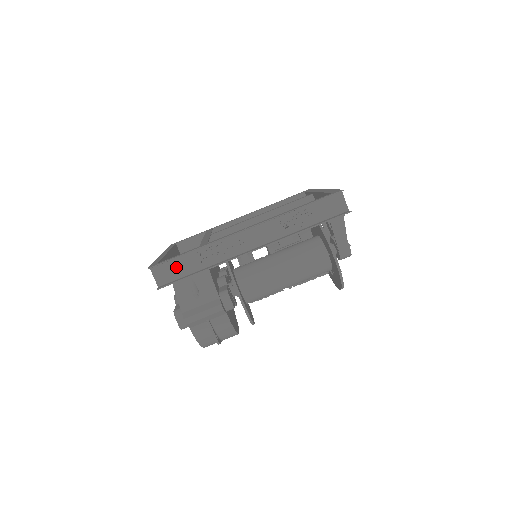
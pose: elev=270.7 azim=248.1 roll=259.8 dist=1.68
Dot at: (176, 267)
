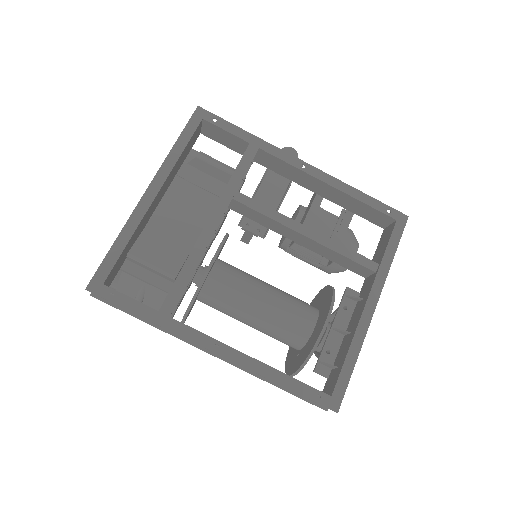
Dot at: occluded
